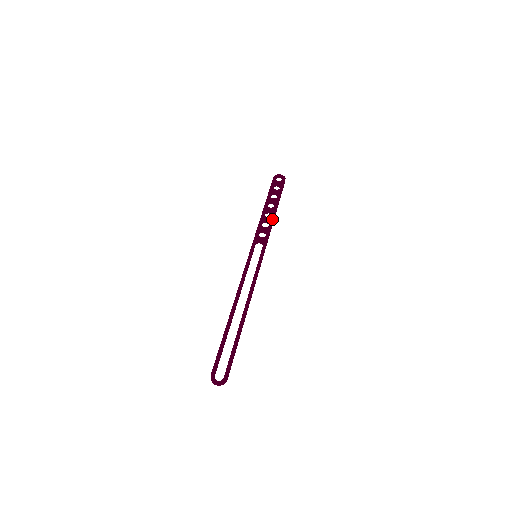
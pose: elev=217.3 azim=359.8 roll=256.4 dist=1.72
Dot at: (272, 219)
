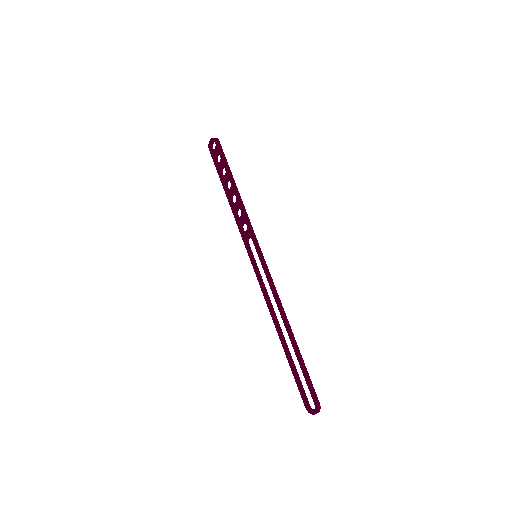
Dot at: (238, 202)
